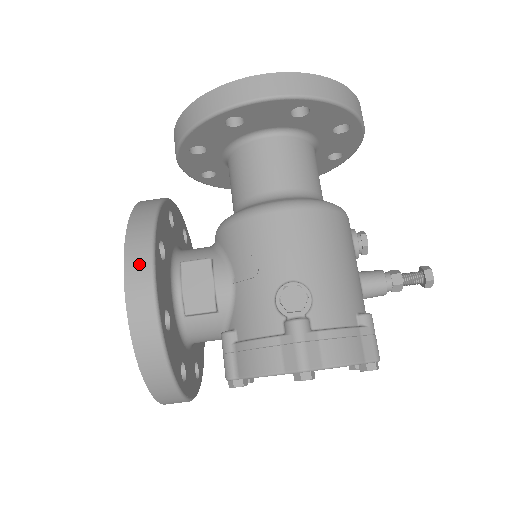
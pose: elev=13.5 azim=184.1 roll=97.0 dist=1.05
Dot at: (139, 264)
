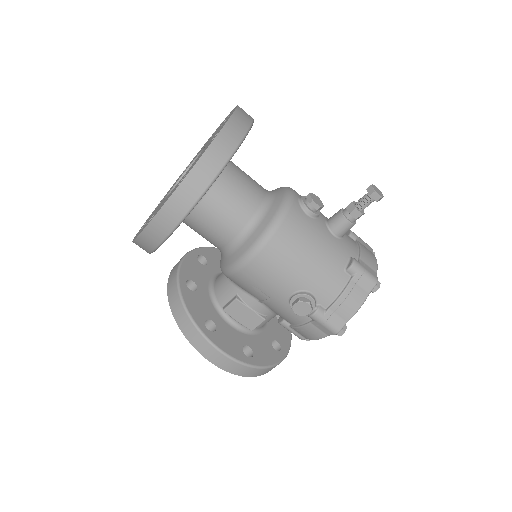
Dot at: (211, 353)
